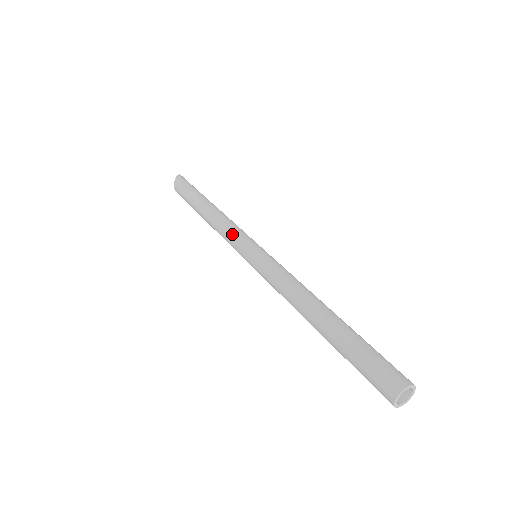
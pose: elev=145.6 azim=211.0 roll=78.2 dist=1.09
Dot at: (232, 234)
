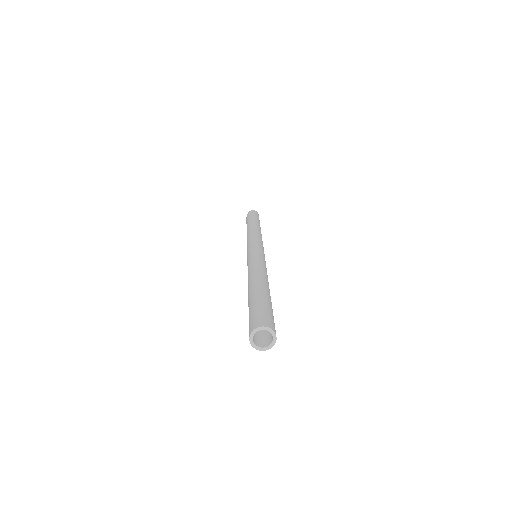
Dot at: occluded
